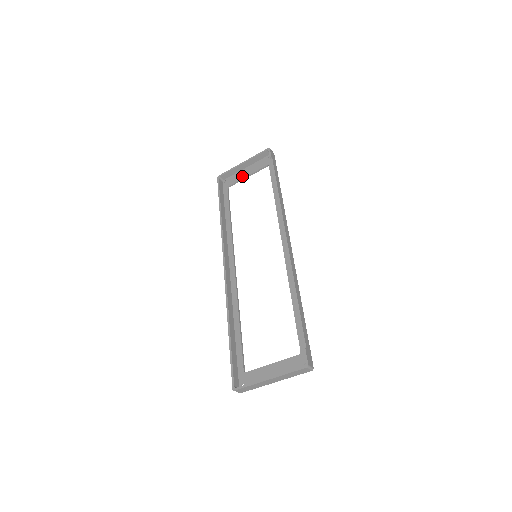
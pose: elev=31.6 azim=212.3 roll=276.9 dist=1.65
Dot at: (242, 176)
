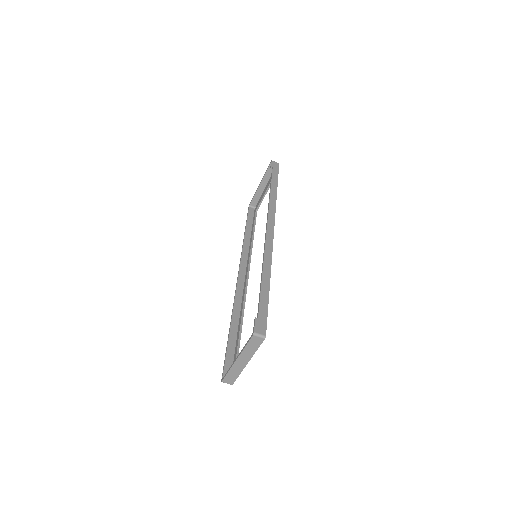
Dot at: (262, 196)
